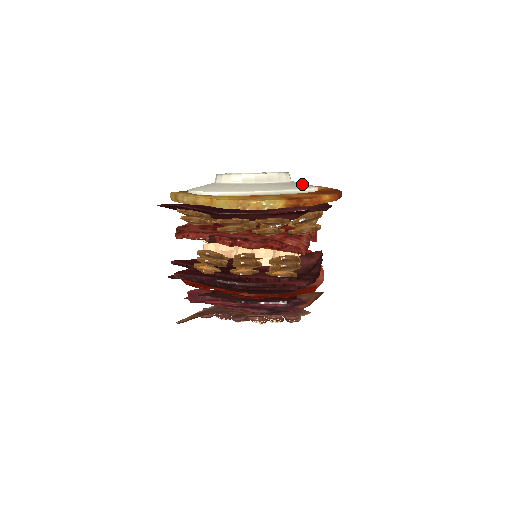
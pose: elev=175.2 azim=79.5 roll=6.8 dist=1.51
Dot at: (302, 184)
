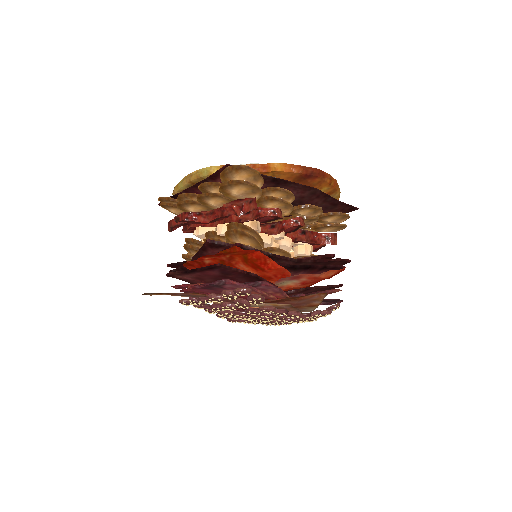
Dot at: occluded
